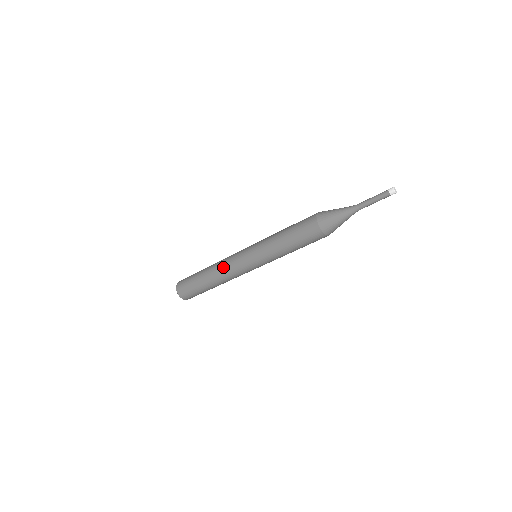
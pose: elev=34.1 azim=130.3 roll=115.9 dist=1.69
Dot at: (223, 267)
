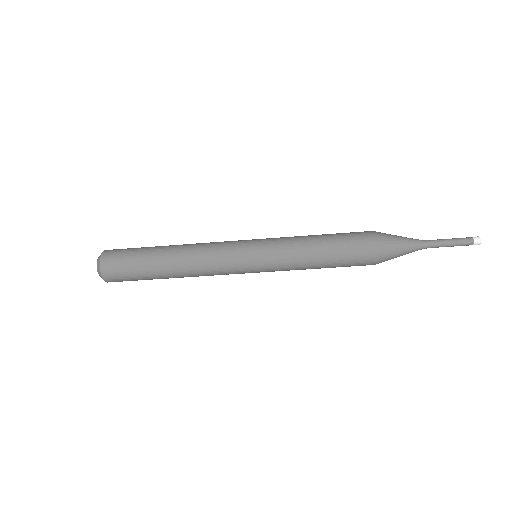
Dot at: (204, 267)
